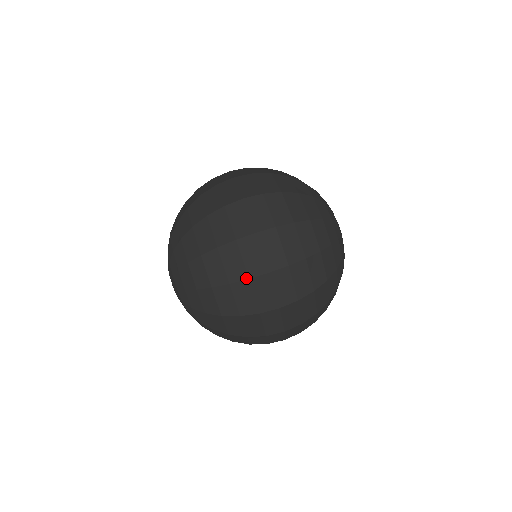
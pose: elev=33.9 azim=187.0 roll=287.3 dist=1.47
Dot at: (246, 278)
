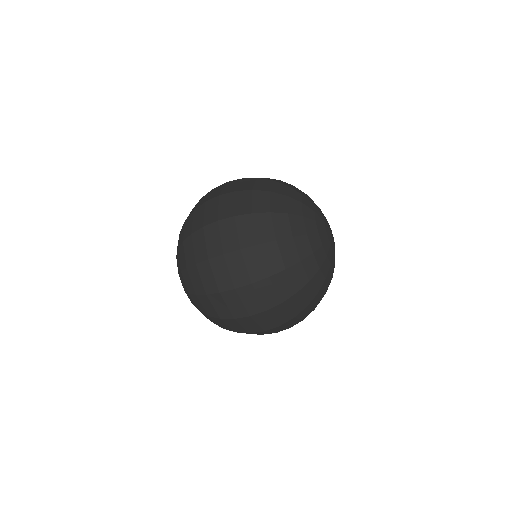
Dot at: (217, 292)
